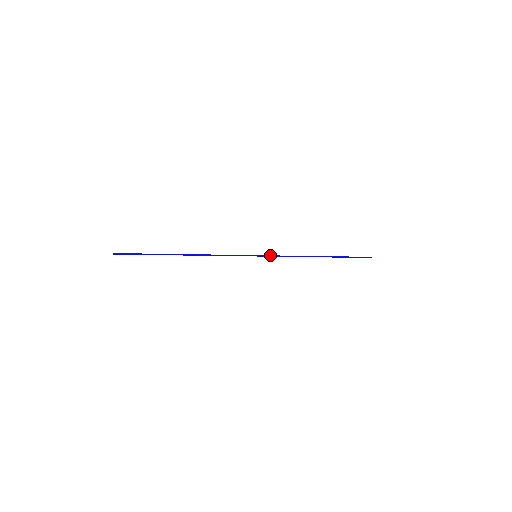
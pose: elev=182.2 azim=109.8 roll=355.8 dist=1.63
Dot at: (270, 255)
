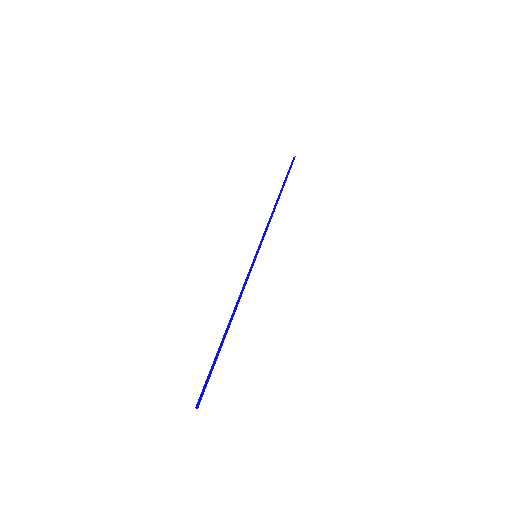
Dot at: occluded
